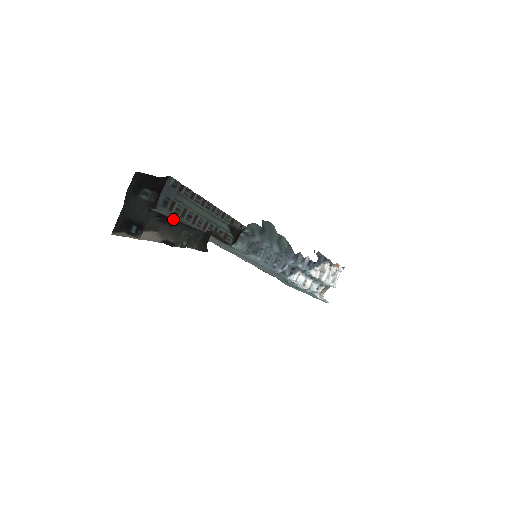
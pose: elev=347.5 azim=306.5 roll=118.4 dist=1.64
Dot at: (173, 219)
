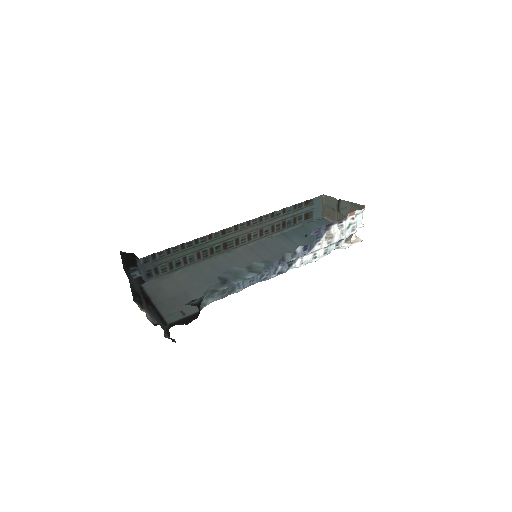
Dot at: (151, 306)
